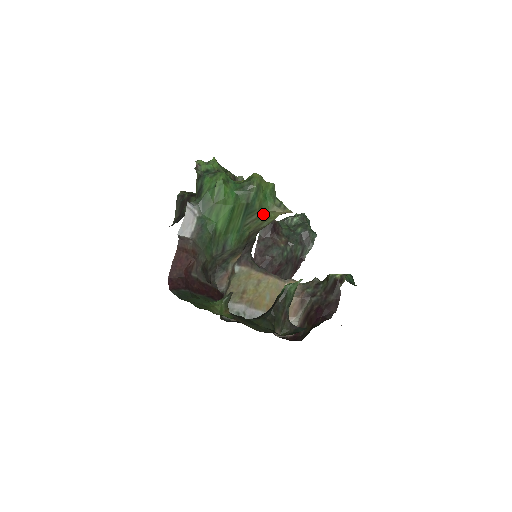
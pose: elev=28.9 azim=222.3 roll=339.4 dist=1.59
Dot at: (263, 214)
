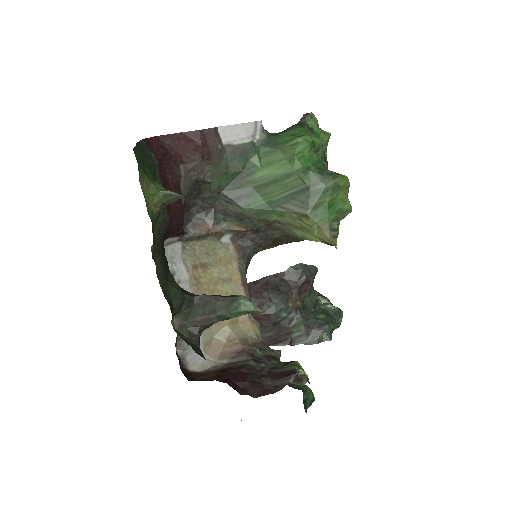
Dot at: (309, 217)
